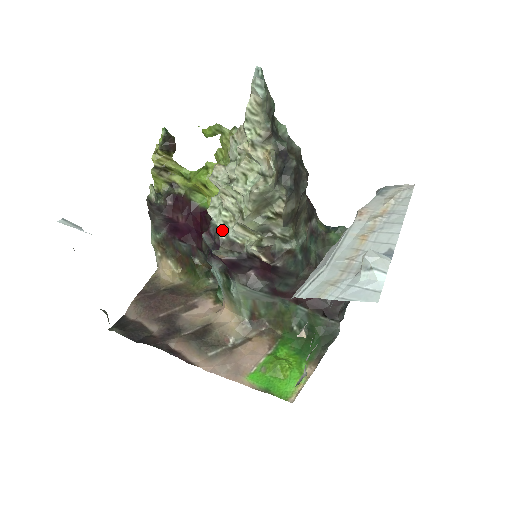
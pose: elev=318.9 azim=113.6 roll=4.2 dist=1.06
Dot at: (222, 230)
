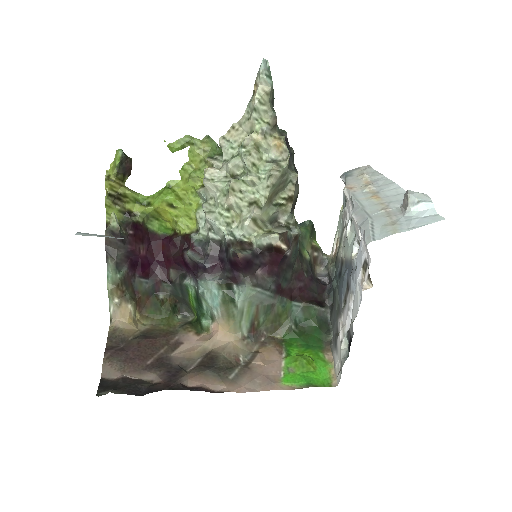
Dot at: (227, 232)
